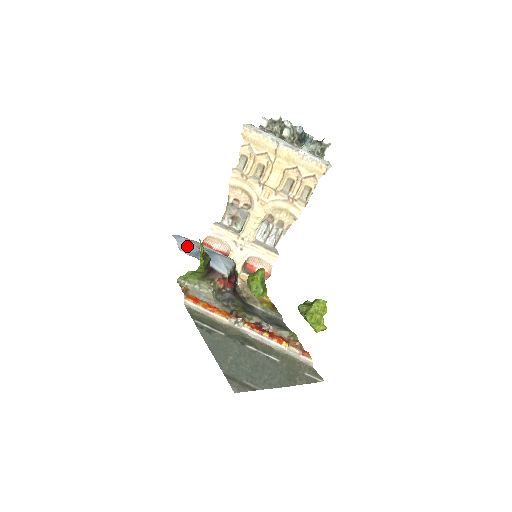
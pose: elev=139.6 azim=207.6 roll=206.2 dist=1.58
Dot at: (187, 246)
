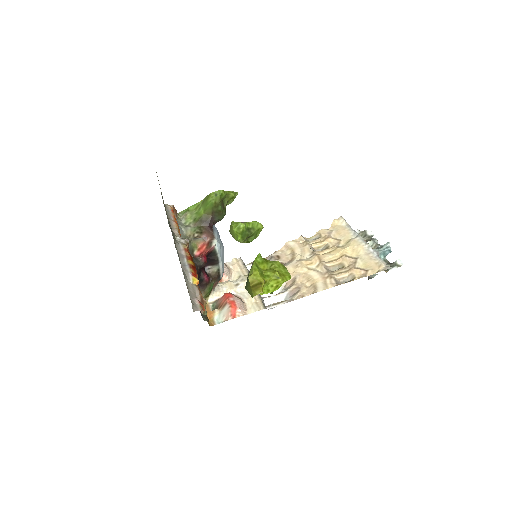
Dot at: occluded
